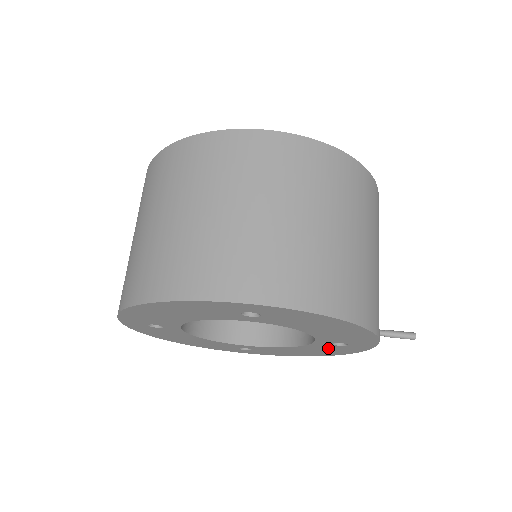
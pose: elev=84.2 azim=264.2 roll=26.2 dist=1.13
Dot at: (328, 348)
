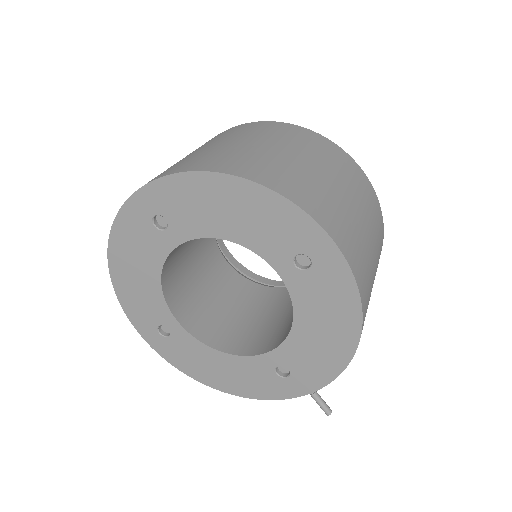
Dot at: (257, 375)
